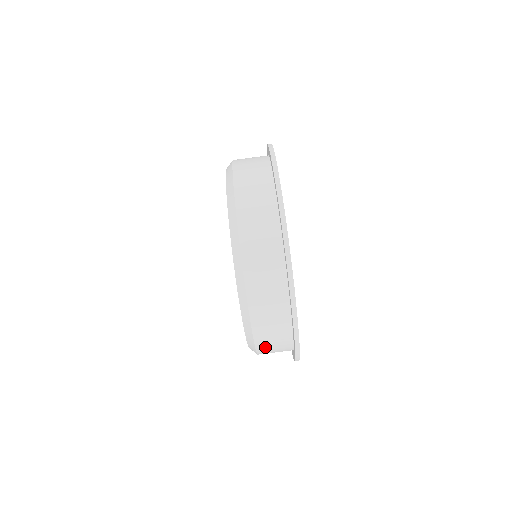
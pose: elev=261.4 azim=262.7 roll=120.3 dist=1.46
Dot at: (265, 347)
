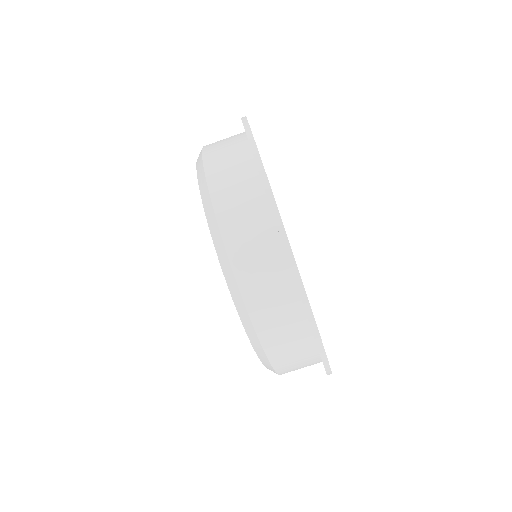
Dot at: occluded
